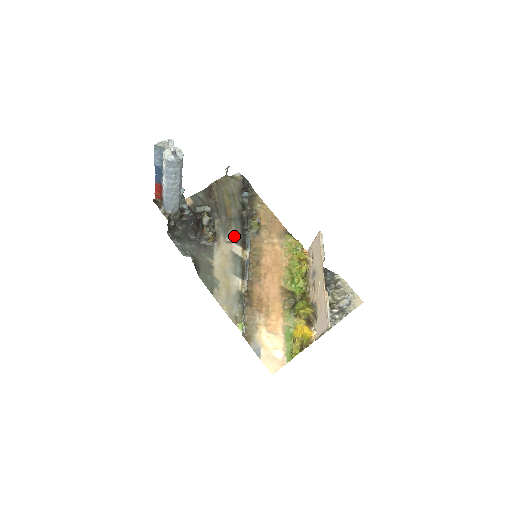
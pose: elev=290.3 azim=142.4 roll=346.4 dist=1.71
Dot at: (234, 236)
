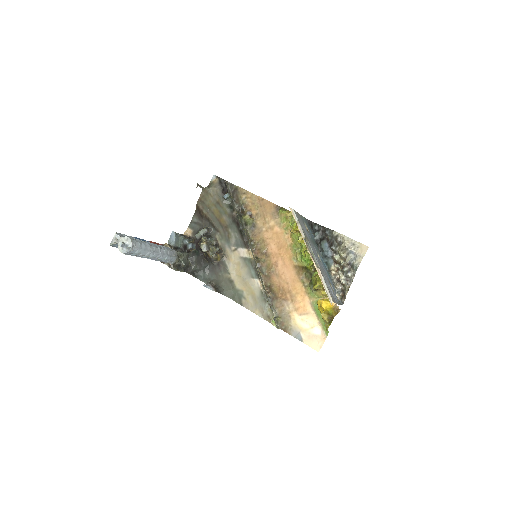
Dot at: (236, 241)
